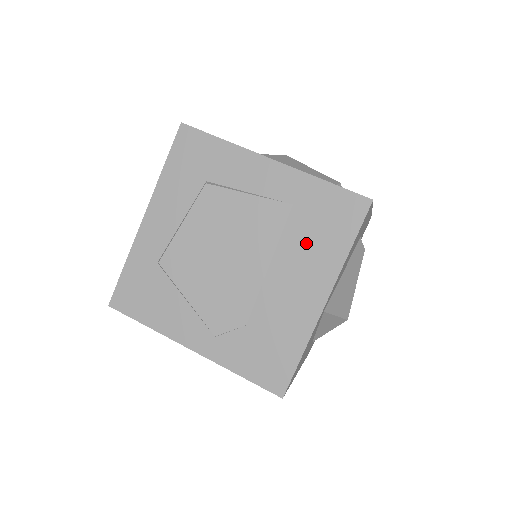
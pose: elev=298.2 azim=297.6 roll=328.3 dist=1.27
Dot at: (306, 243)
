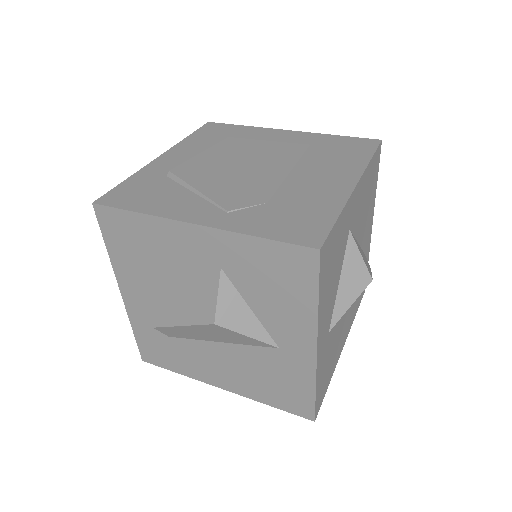
Dot at: (327, 159)
